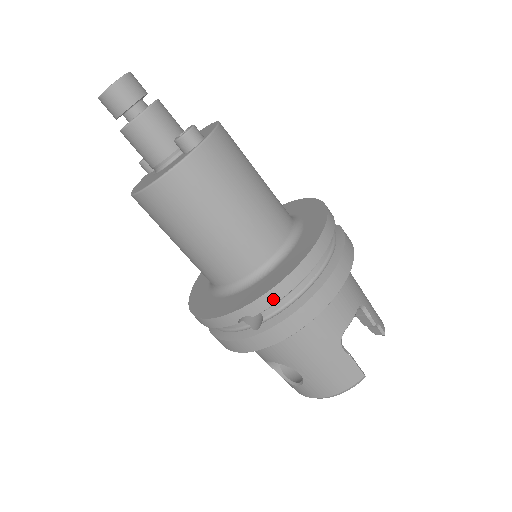
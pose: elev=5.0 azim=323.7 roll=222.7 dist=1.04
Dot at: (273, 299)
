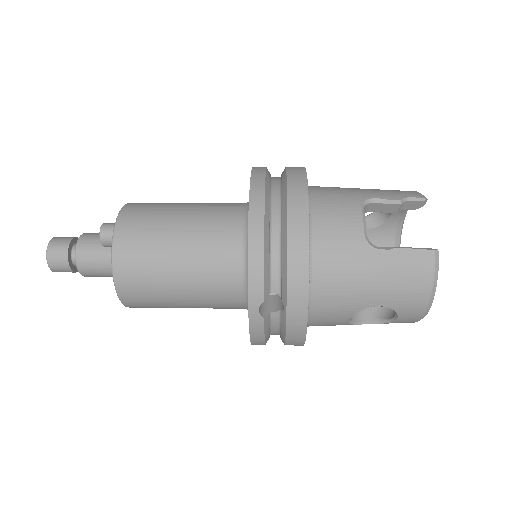
Dot at: (258, 274)
